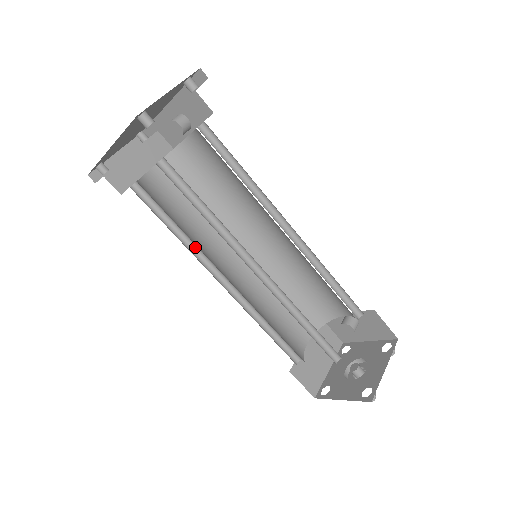
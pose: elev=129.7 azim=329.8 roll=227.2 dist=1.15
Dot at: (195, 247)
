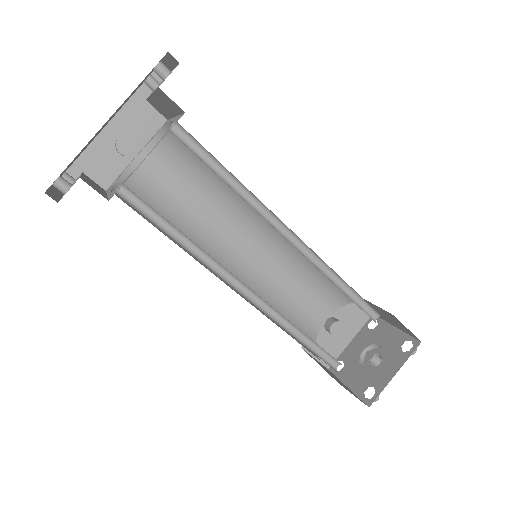
Dot at: (202, 259)
